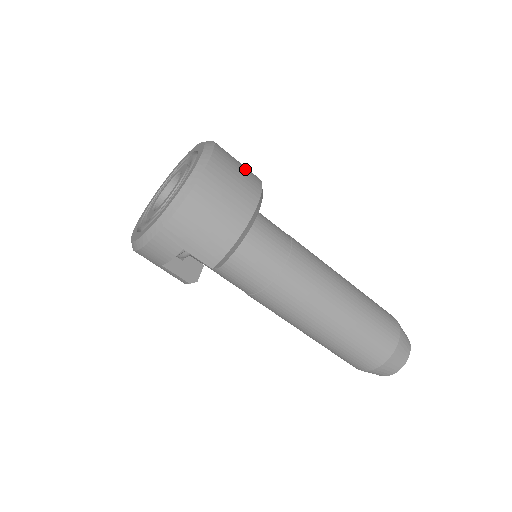
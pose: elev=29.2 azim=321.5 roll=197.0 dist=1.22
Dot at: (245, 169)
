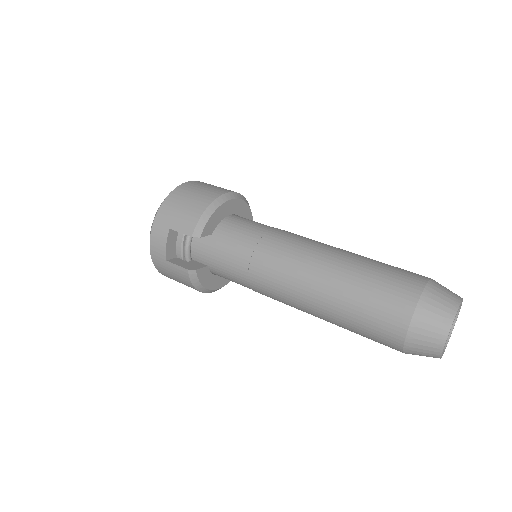
Dot at: occluded
